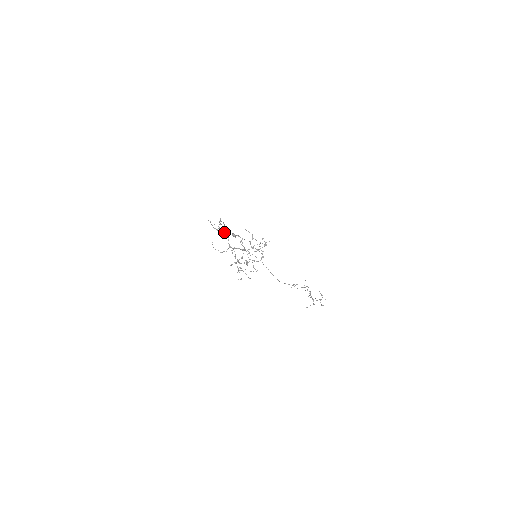
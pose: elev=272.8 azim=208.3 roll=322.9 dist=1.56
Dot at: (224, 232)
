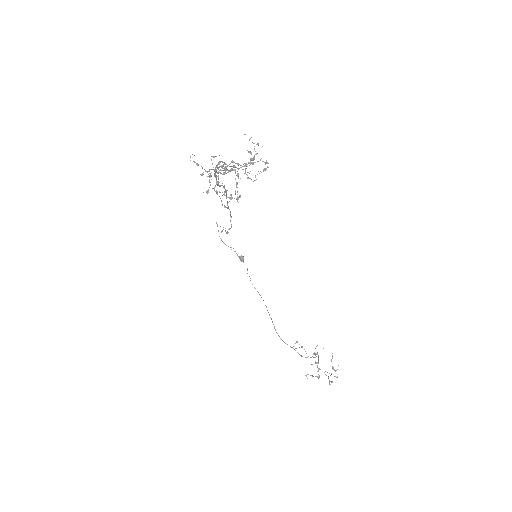
Dot at: occluded
